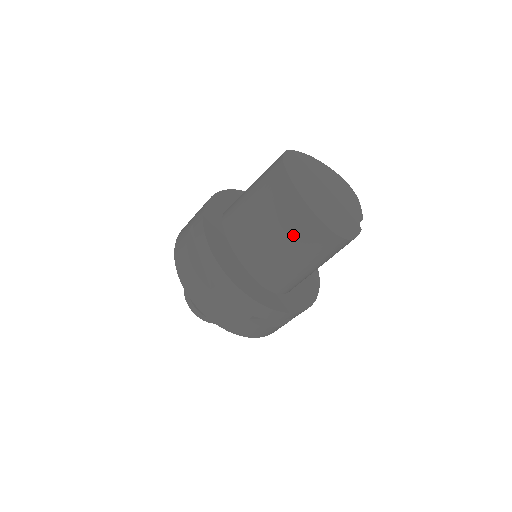
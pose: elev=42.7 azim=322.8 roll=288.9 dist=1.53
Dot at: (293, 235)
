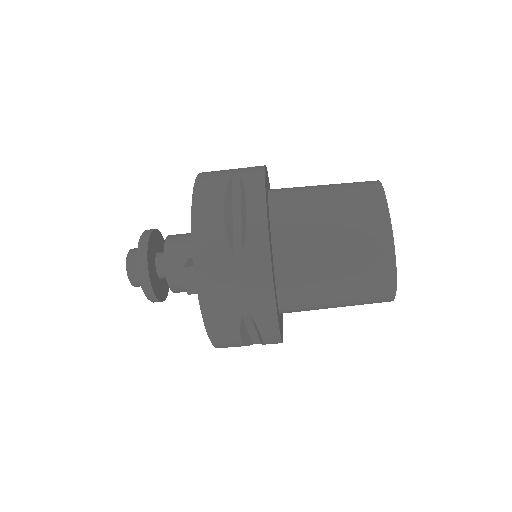
Dot at: (357, 259)
